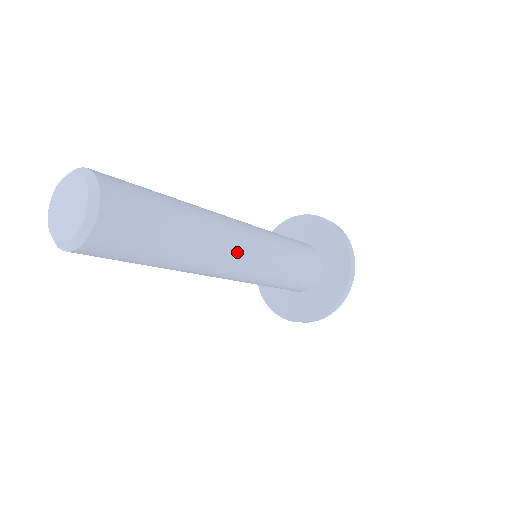
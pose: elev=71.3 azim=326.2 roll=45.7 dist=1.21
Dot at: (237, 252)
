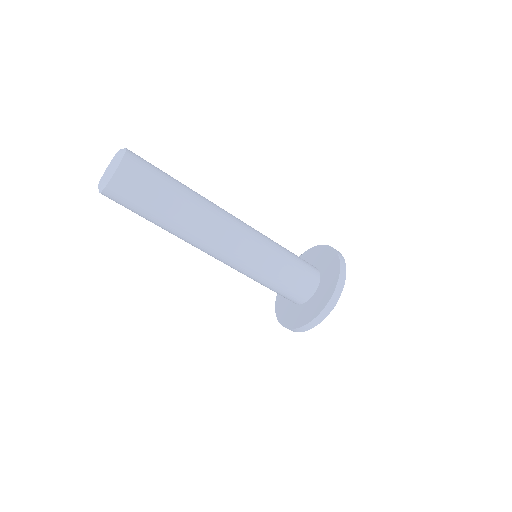
Dot at: (229, 220)
